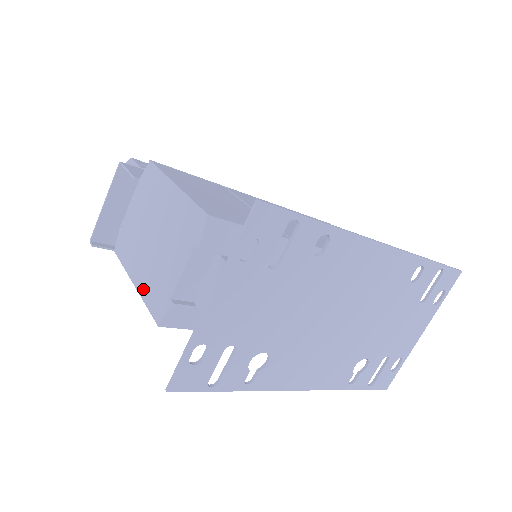
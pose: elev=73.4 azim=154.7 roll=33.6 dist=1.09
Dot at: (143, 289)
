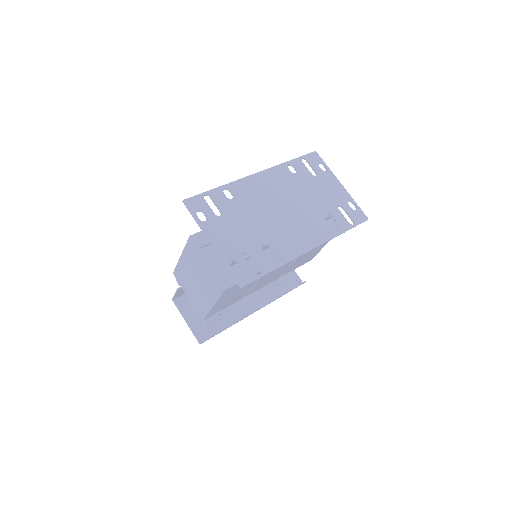
Dot at: (214, 298)
